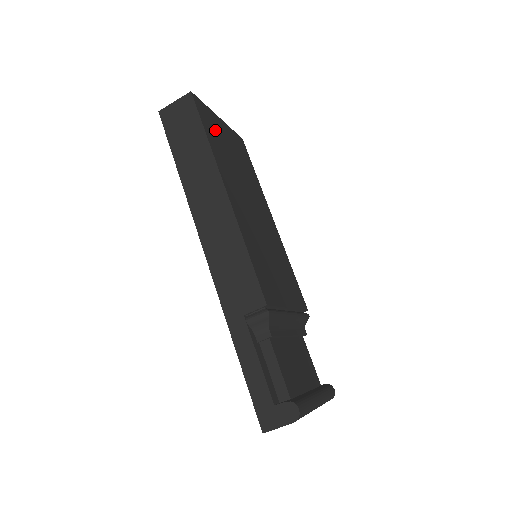
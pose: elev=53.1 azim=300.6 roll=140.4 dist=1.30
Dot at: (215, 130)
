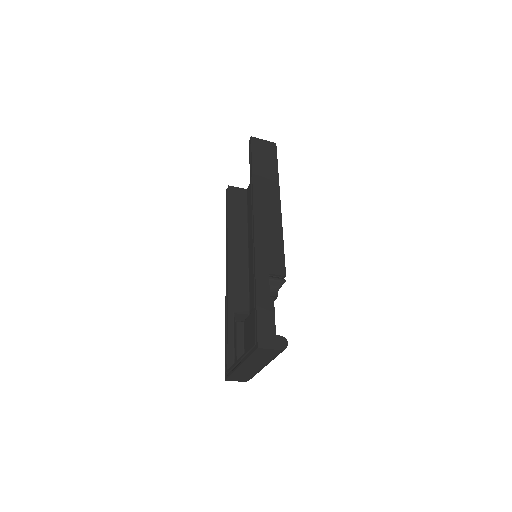
Dot at: occluded
